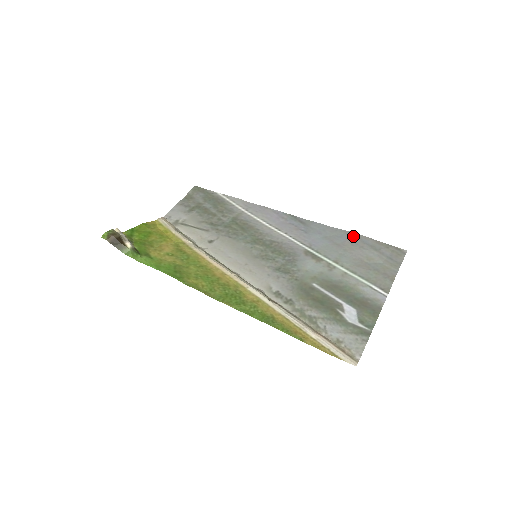
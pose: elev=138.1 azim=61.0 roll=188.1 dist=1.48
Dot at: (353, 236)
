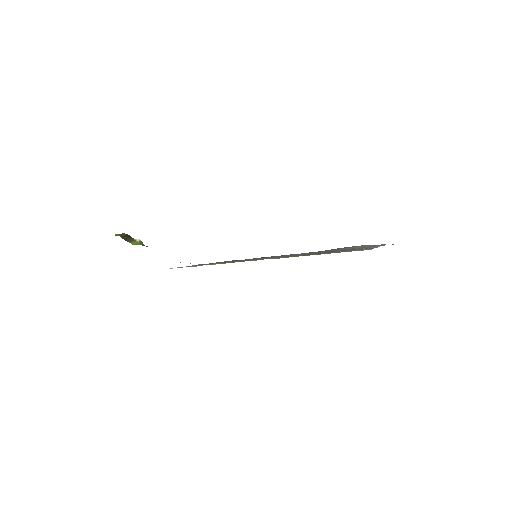
Dot at: occluded
